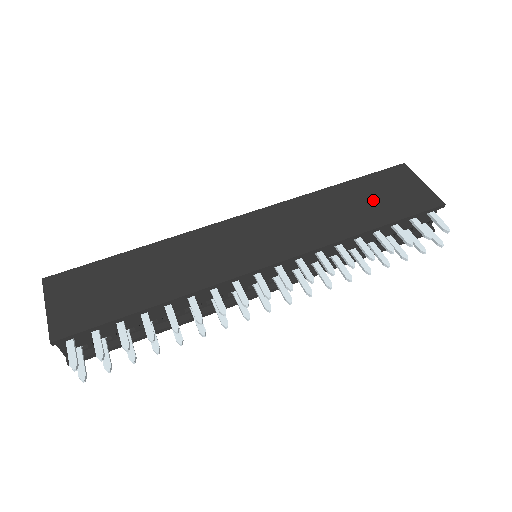
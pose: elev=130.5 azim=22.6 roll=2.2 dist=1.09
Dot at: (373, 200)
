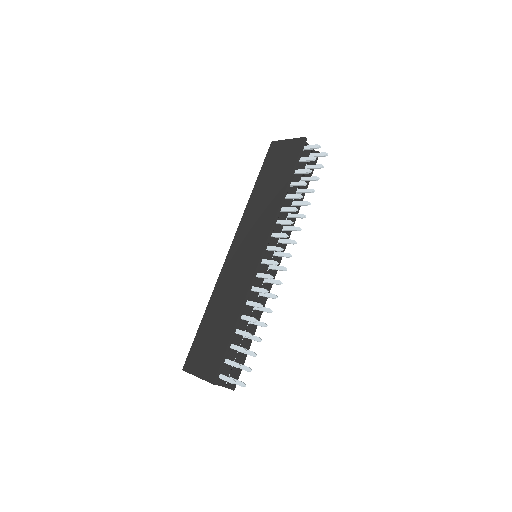
Dot at: (275, 173)
